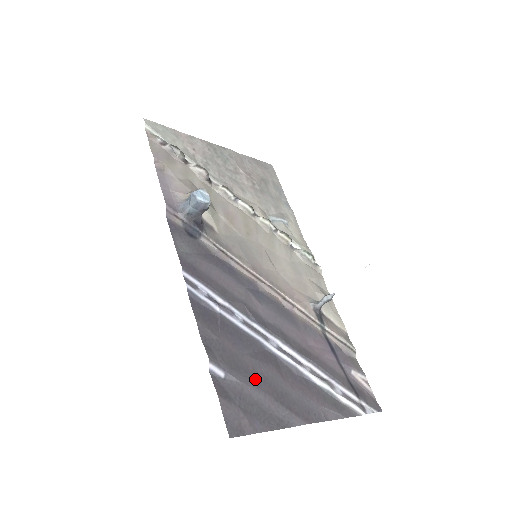
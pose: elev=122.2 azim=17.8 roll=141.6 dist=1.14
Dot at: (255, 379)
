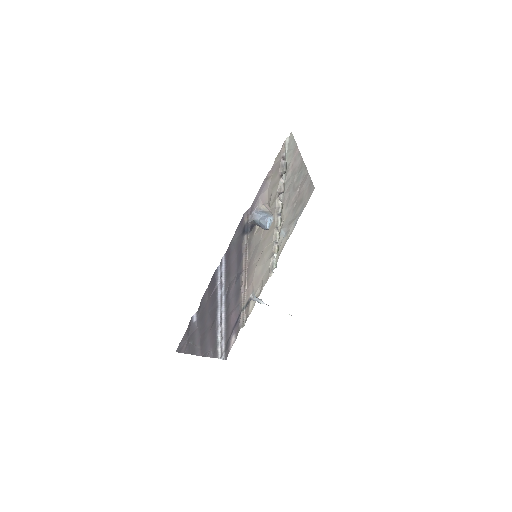
Dot at: (202, 327)
